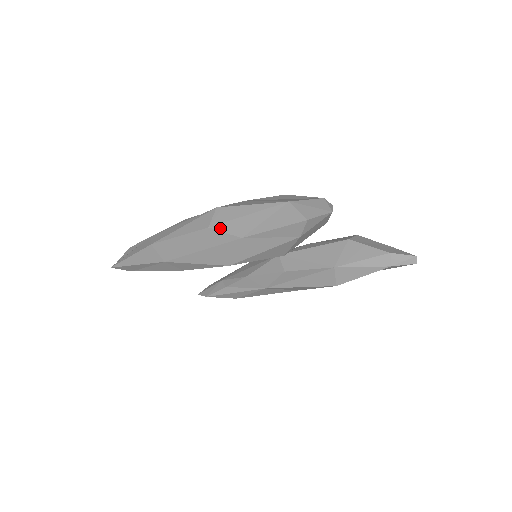
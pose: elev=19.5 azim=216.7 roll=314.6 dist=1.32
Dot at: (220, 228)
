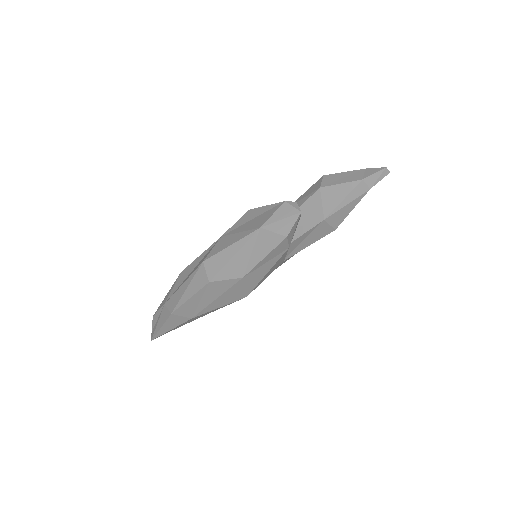
Dot at: (219, 278)
